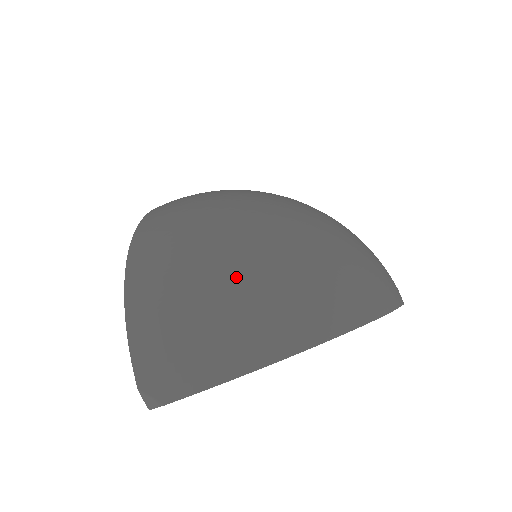
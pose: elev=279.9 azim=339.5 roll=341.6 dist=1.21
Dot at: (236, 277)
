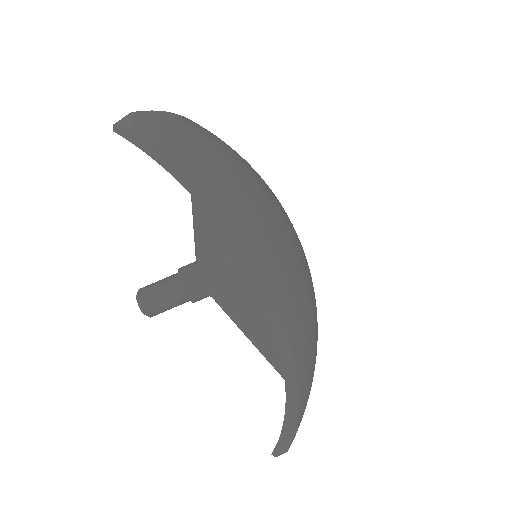
Dot at: (268, 195)
